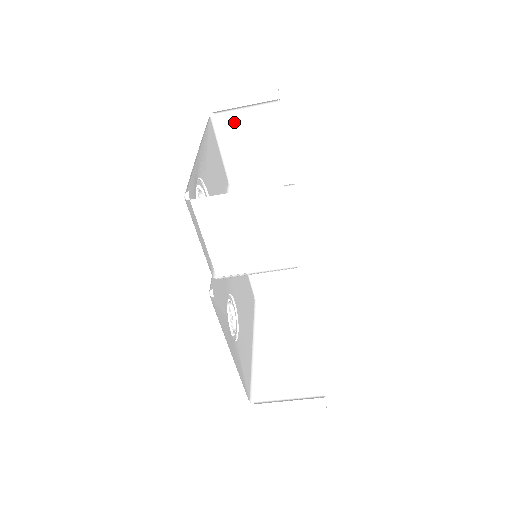
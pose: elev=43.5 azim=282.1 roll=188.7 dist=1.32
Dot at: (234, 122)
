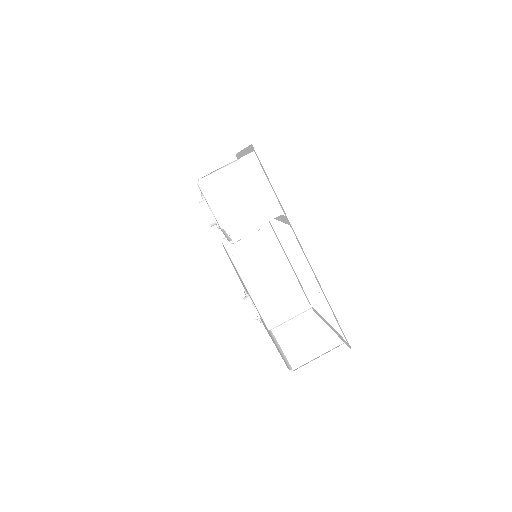
Dot at: occluded
